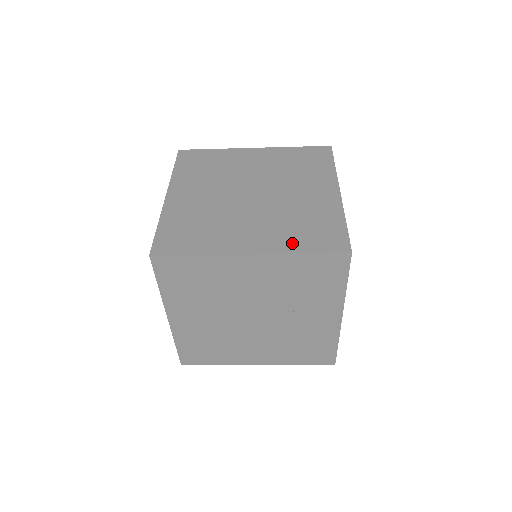
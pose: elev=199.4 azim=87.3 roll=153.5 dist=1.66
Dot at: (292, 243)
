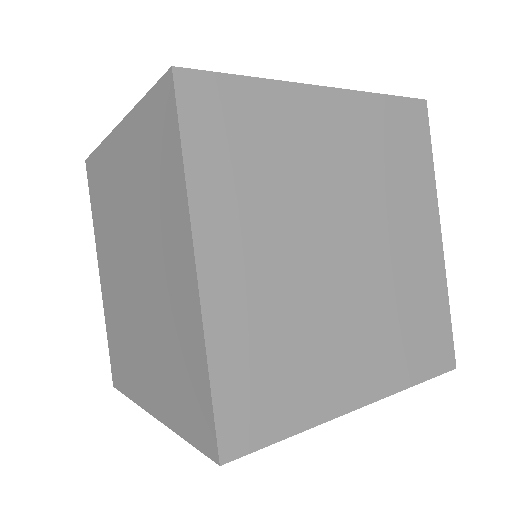
Dot at: (172, 410)
